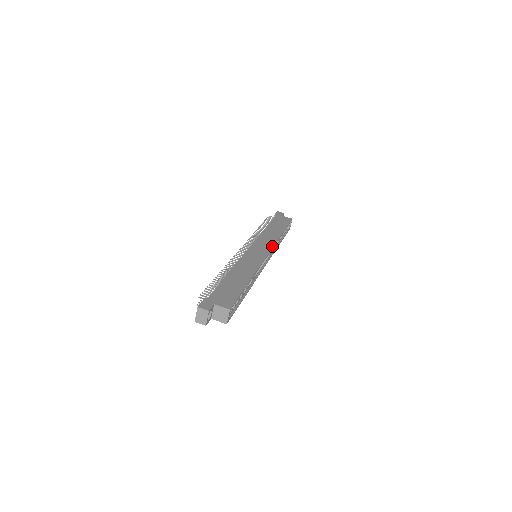
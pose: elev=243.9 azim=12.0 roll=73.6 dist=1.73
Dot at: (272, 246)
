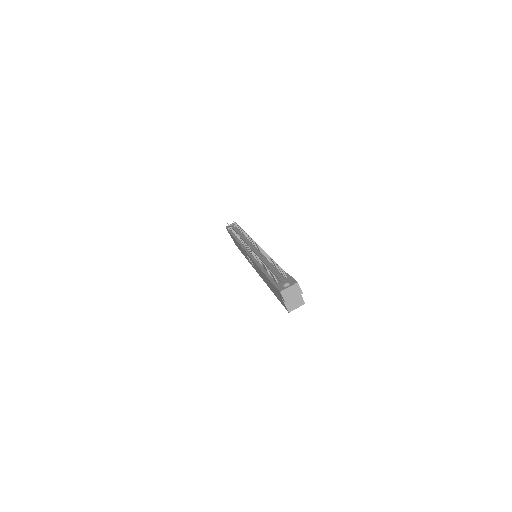
Dot at: occluded
